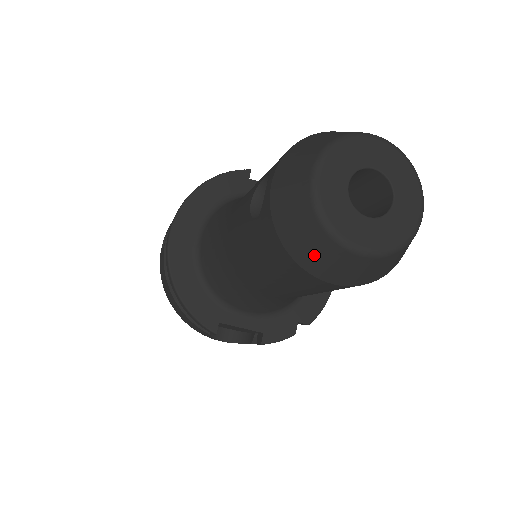
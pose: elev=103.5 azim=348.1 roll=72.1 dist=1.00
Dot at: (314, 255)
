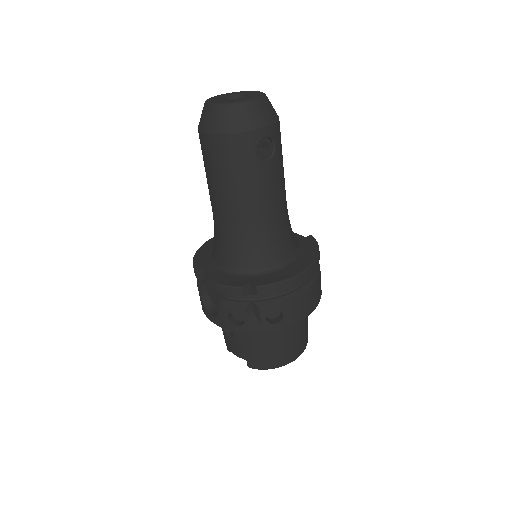
Dot at: (201, 118)
